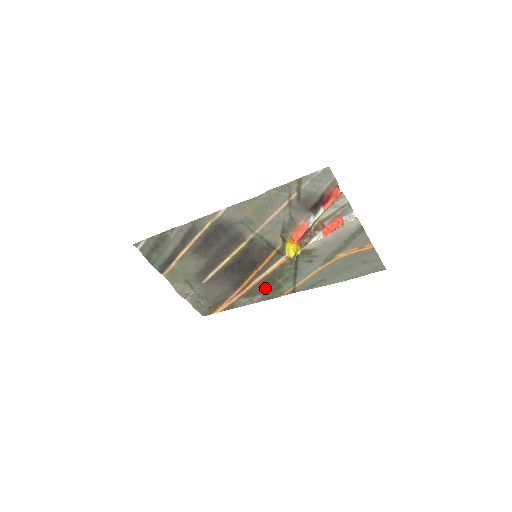
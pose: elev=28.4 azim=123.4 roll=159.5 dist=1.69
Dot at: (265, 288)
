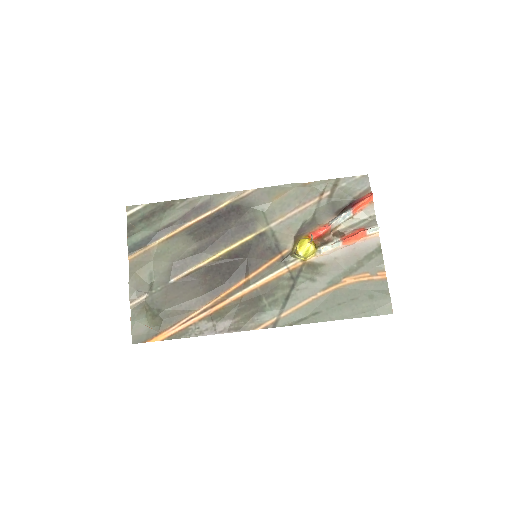
Dot at: (242, 310)
